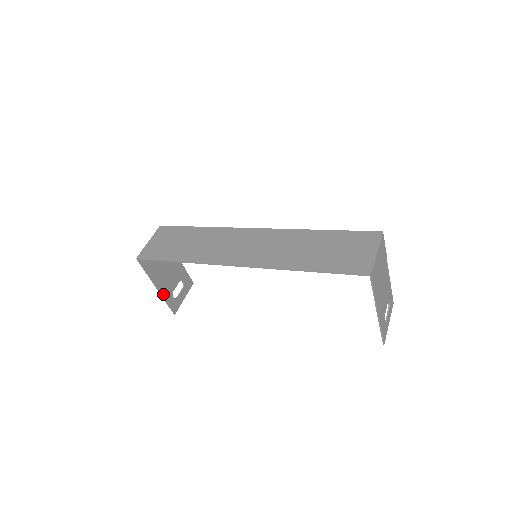
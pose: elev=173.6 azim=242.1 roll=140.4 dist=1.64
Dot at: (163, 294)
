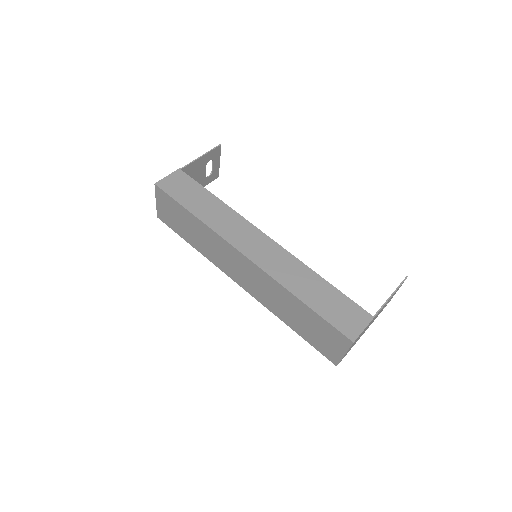
Dot at: occluded
